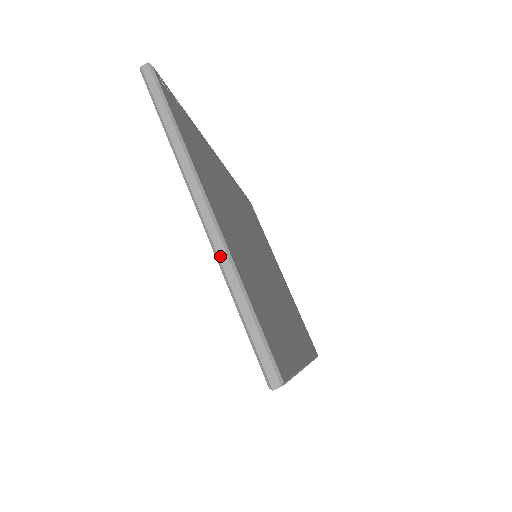
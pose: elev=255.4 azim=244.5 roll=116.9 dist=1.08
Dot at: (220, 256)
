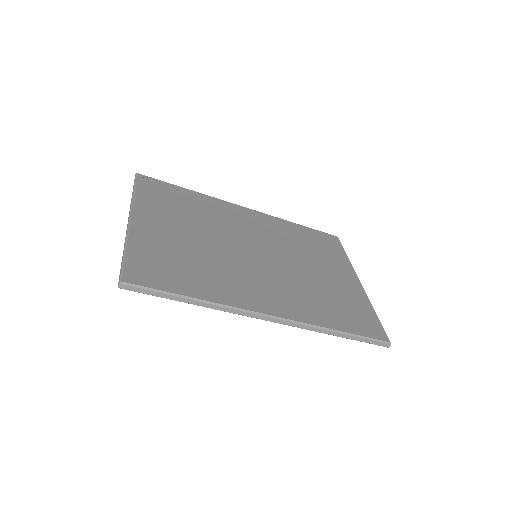
Dot at: (126, 237)
